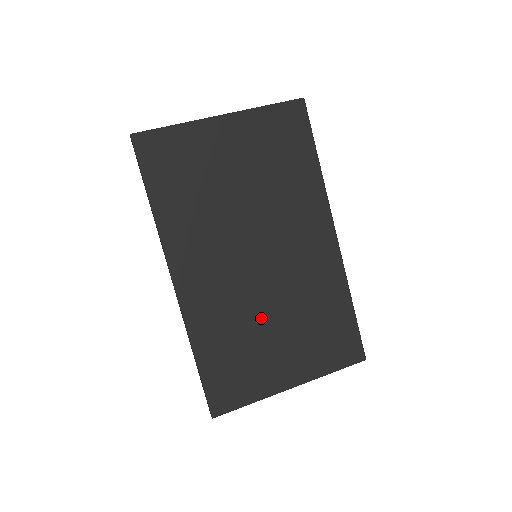
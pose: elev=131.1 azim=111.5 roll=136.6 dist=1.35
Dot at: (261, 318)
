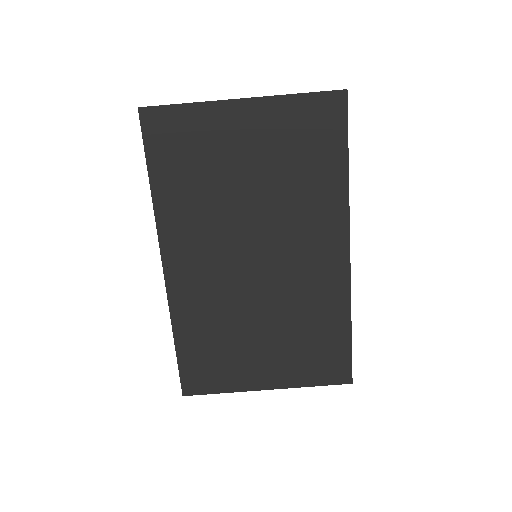
Dot at: (247, 319)
